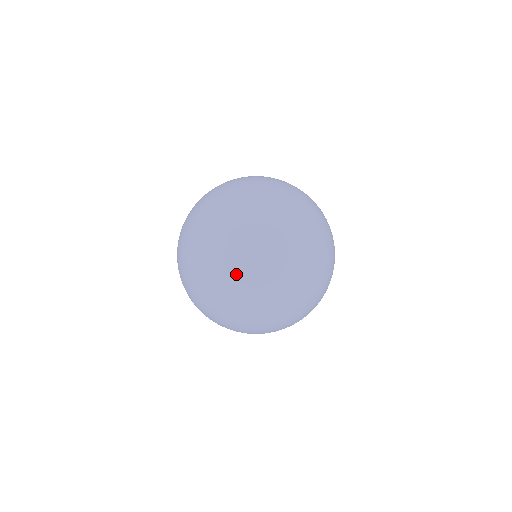
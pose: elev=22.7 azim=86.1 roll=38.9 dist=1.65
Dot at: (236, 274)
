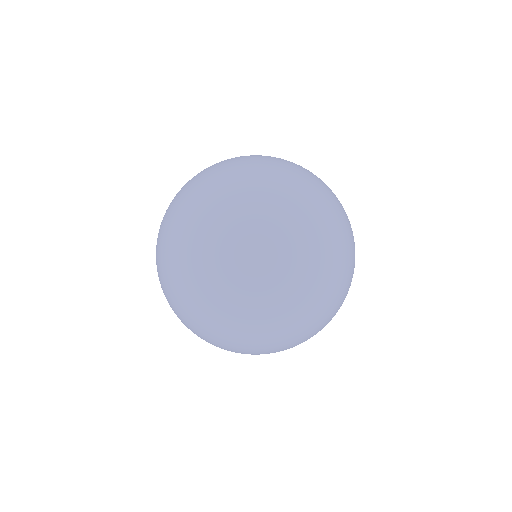
Dot at: (196, 312)
